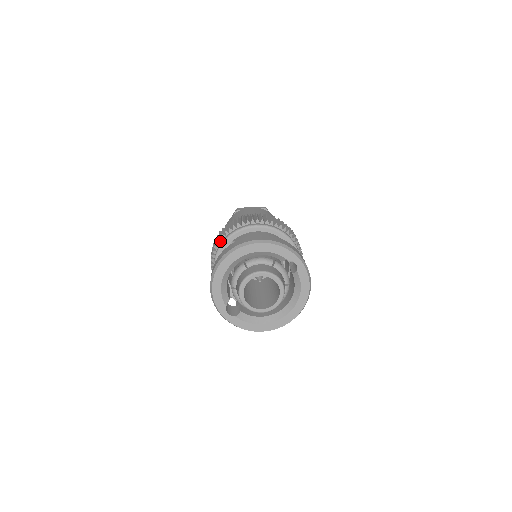
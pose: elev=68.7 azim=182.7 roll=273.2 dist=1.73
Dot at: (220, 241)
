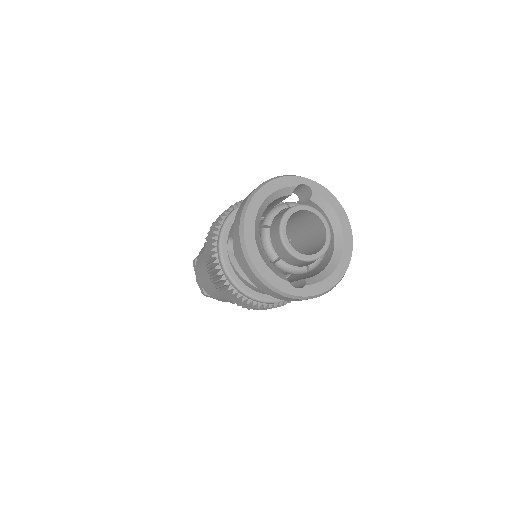
Dot at: (216, 257)
